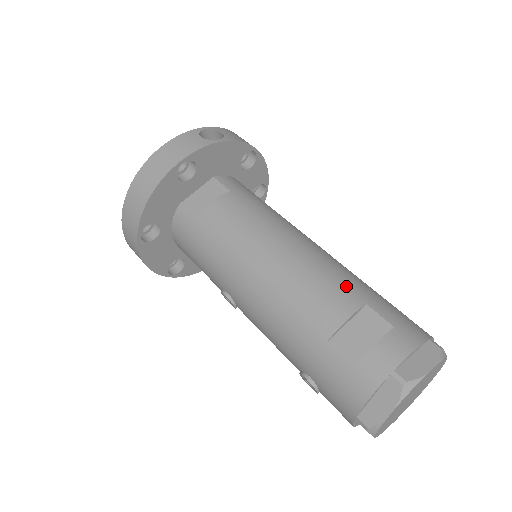
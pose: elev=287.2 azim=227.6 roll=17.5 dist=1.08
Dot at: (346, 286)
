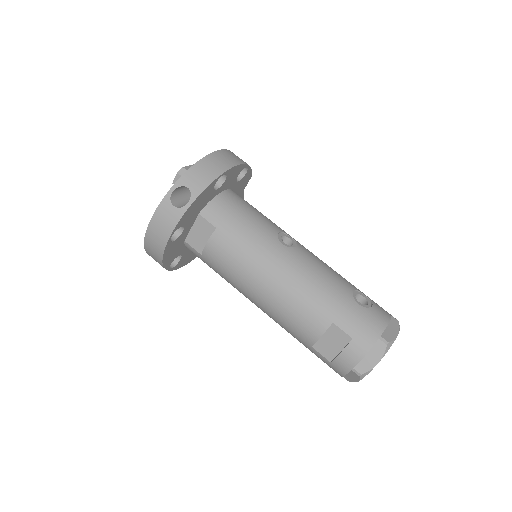
Dot at: (318, 309)
